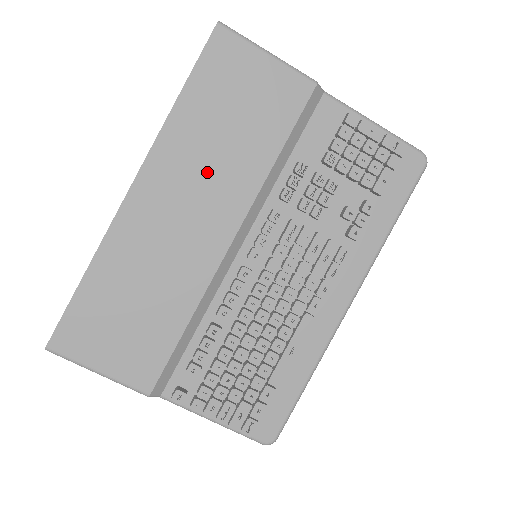
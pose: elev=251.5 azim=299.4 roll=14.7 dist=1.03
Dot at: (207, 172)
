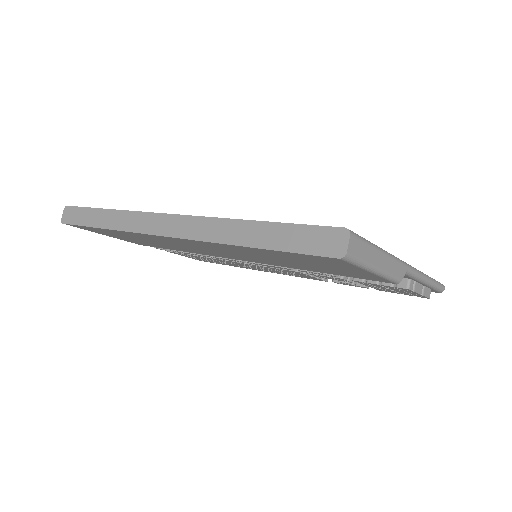
Dot at: (243, 255)
